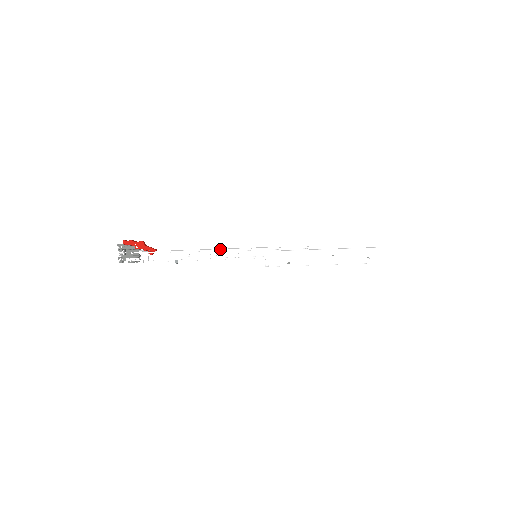
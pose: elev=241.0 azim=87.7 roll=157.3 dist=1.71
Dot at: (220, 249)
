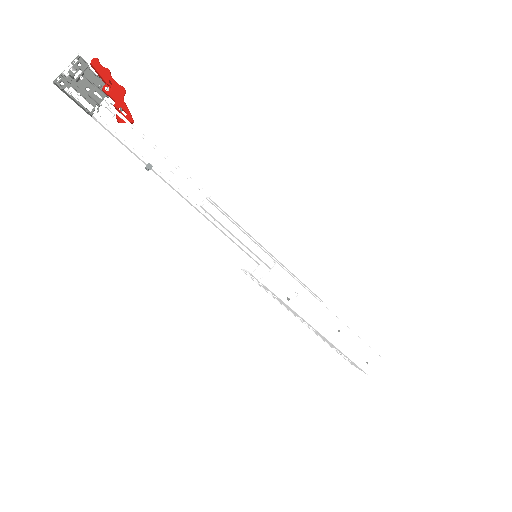
Dot at: (223, 206)
